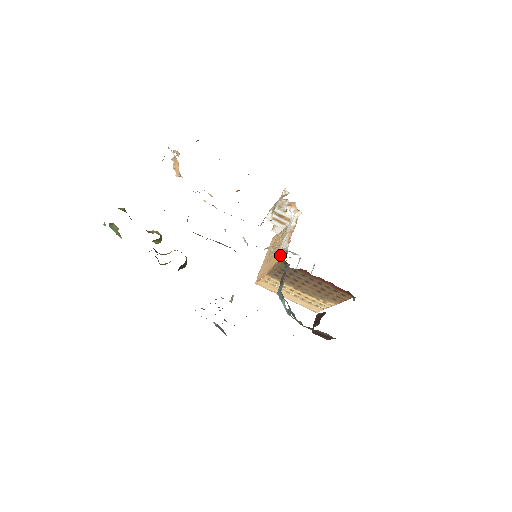
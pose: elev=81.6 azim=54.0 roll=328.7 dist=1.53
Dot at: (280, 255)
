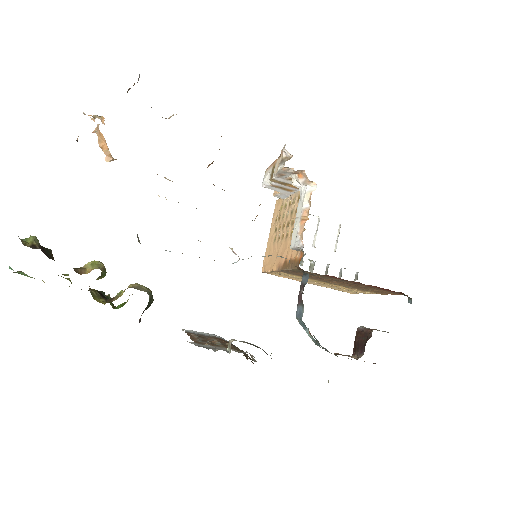
Dot at: (291, 249)
